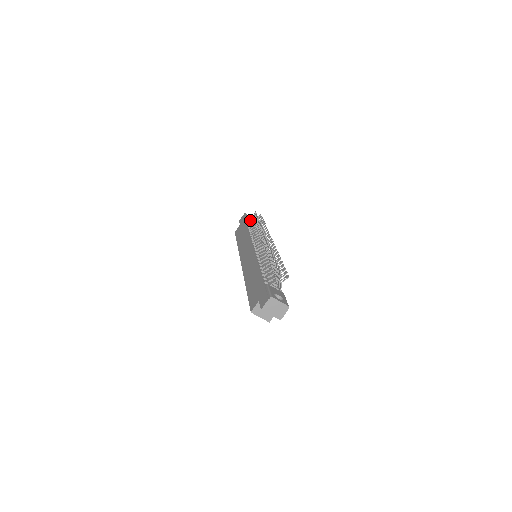
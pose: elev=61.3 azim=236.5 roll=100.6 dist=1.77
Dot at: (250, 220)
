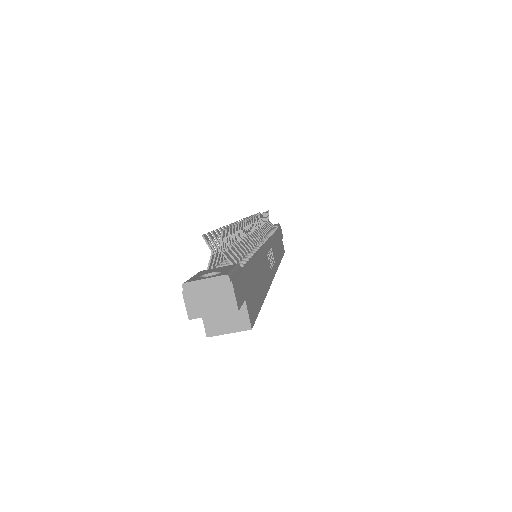
Dot at: occluded
